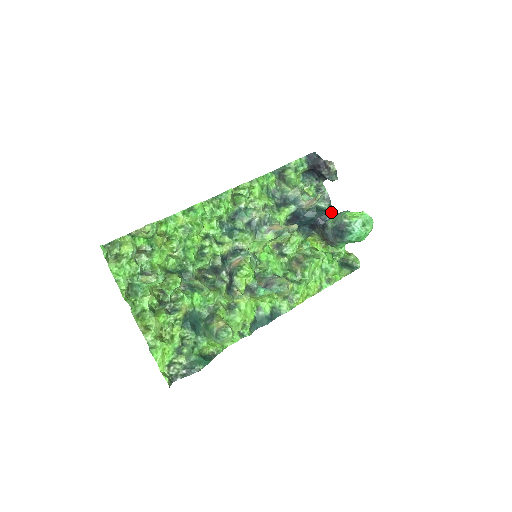
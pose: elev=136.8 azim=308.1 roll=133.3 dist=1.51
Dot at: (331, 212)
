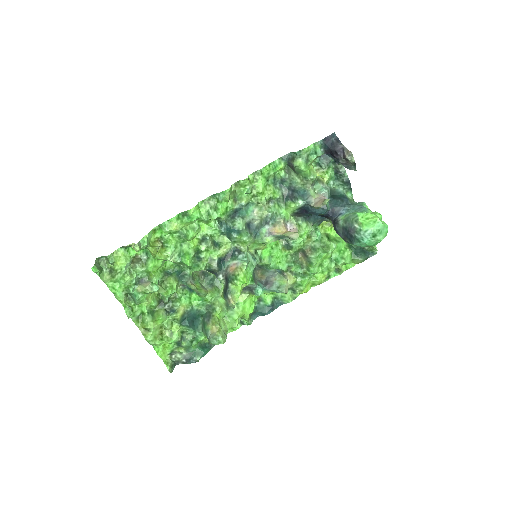
Dot at: (347, 203)
